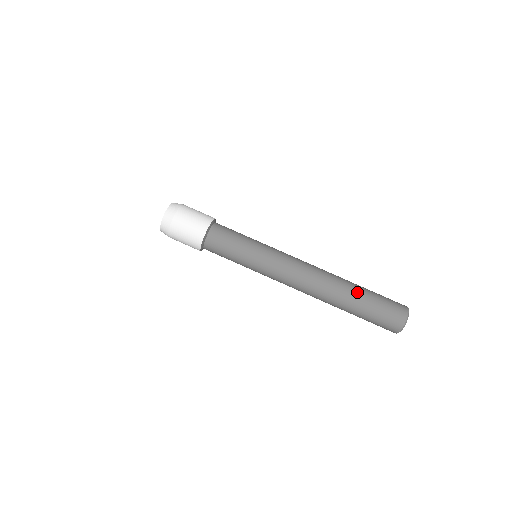
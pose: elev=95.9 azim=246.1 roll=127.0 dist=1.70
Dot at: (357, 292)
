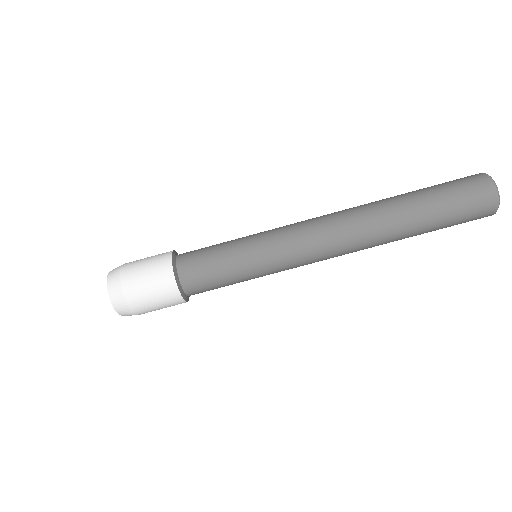
Dot at: (411, 205)
